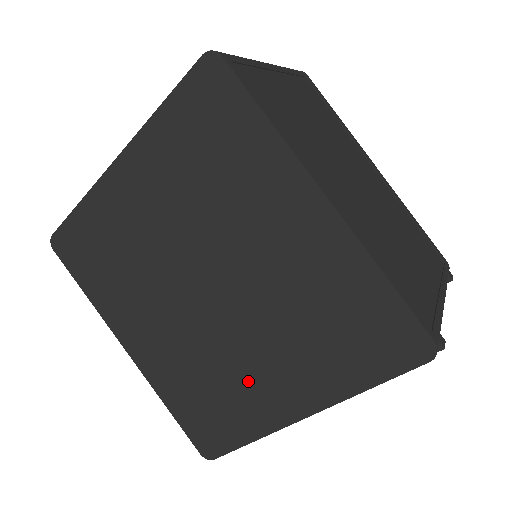
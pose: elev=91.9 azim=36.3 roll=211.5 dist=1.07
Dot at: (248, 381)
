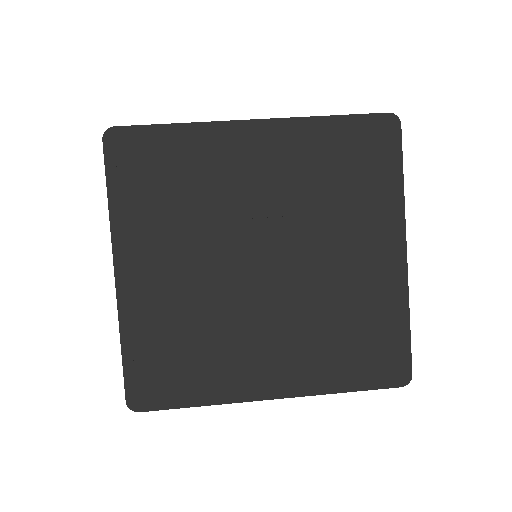
Dot at: (356, 283)
